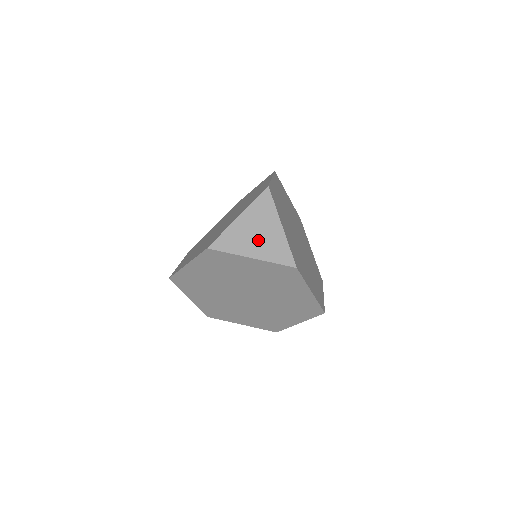
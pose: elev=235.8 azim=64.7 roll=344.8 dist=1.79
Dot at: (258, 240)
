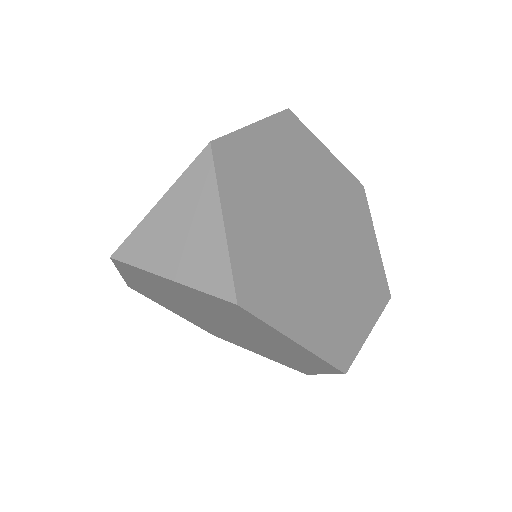
Dot at: (181, 246)
